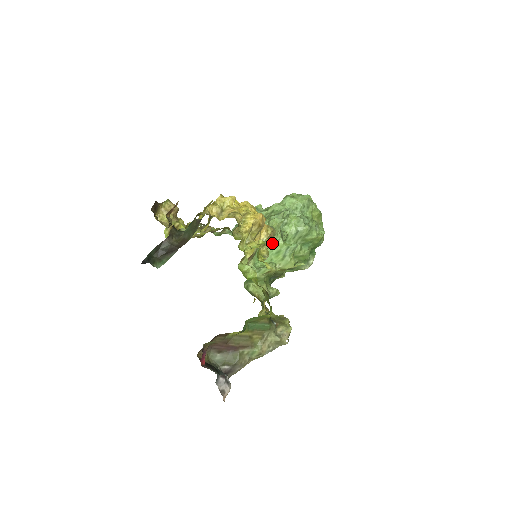
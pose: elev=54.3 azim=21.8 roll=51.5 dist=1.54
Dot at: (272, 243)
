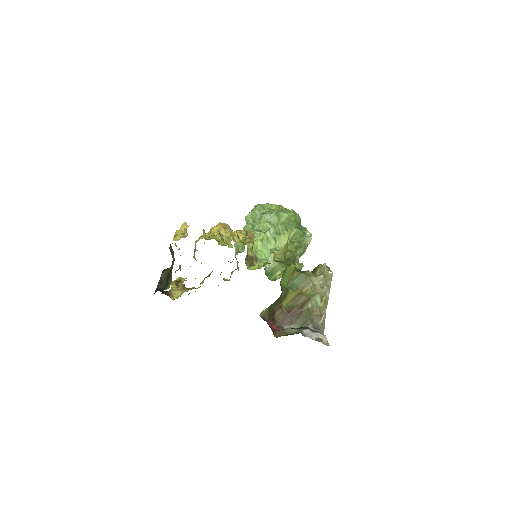
Dot at: (259, 241)
